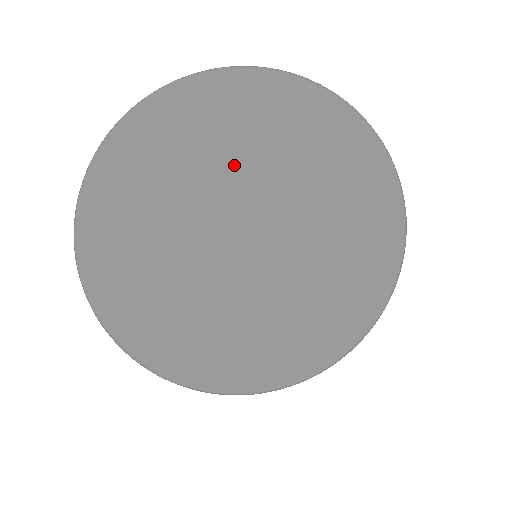
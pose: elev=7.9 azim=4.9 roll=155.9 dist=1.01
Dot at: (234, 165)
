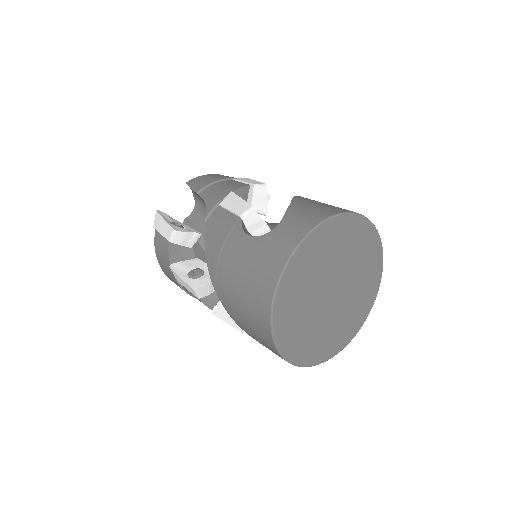
Dot at: (334, 267)
